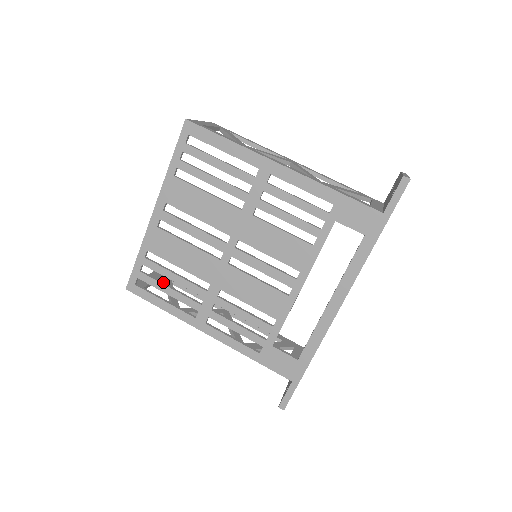
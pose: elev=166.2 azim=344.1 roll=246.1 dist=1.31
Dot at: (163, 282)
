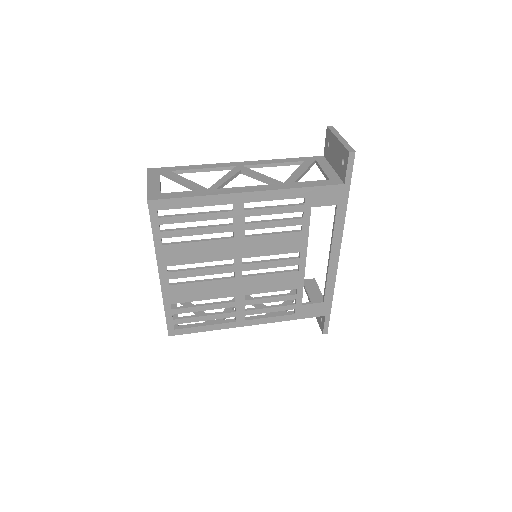
Dot at: (195, 315)
